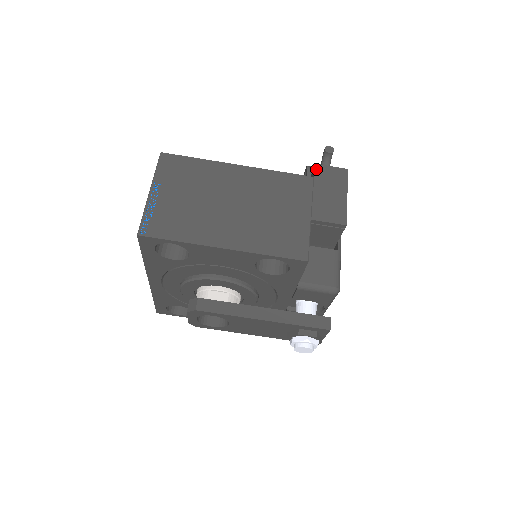
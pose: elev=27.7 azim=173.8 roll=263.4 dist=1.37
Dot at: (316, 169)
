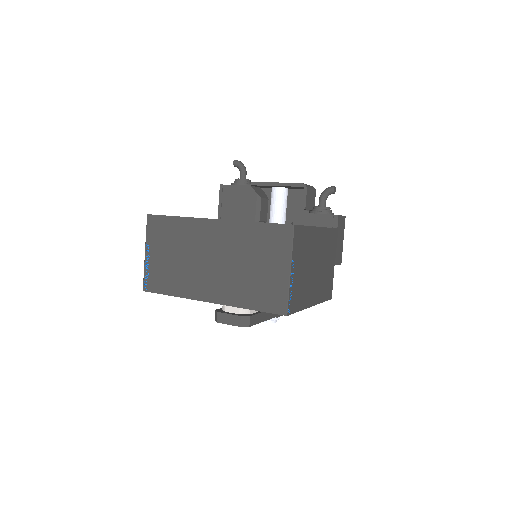
Dot at: (338, 220)
